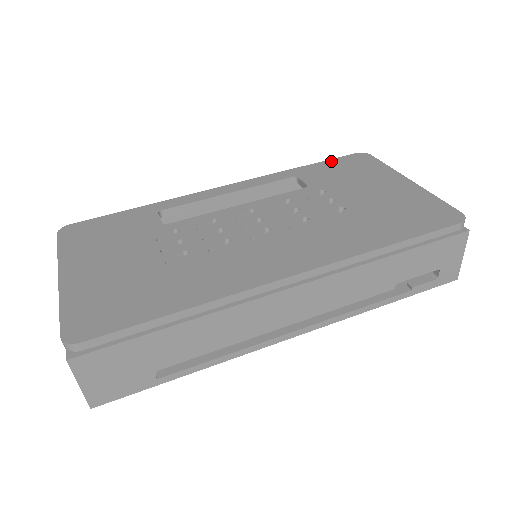
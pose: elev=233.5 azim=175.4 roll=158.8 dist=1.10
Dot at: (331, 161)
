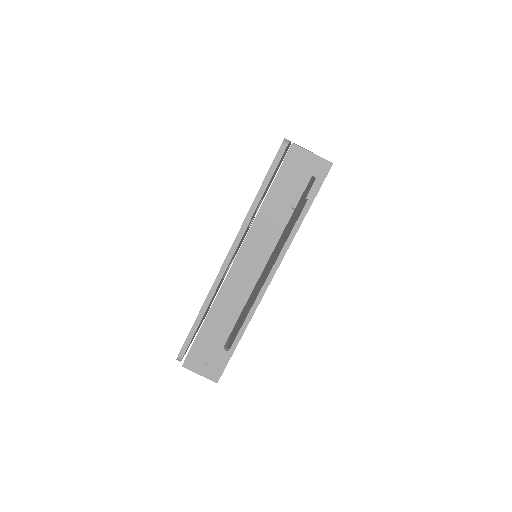
Dot at: occluded
